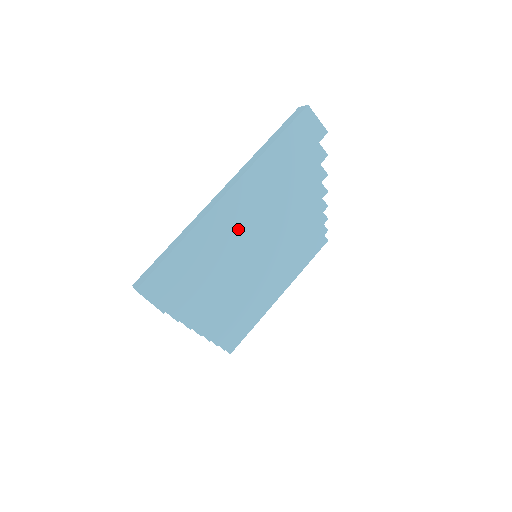
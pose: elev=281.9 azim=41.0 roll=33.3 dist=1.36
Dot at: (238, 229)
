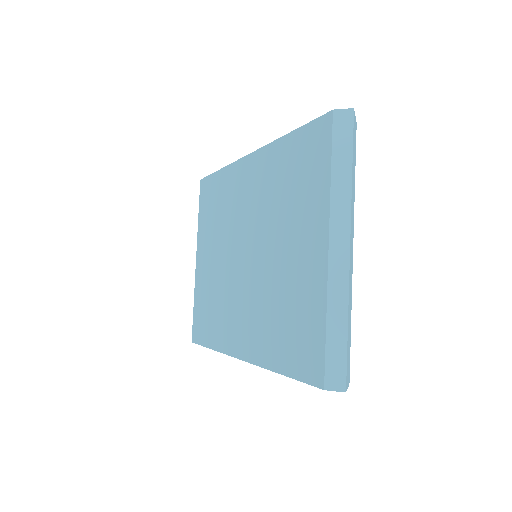
Dot at: (352, 267)
